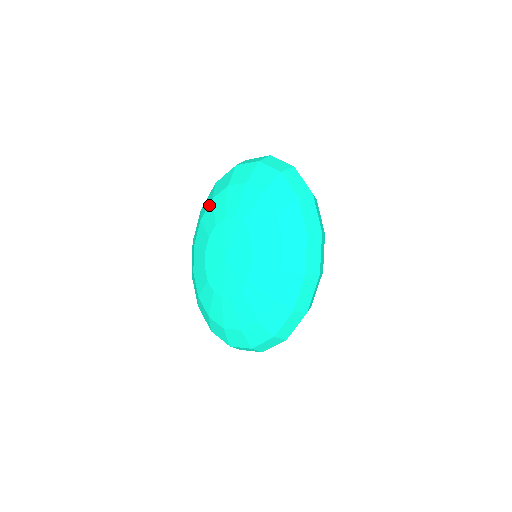
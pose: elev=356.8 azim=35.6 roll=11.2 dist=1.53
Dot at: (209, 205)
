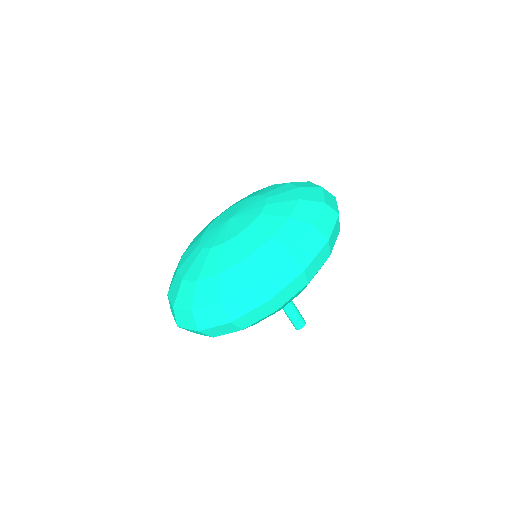
Dot at: occluded
